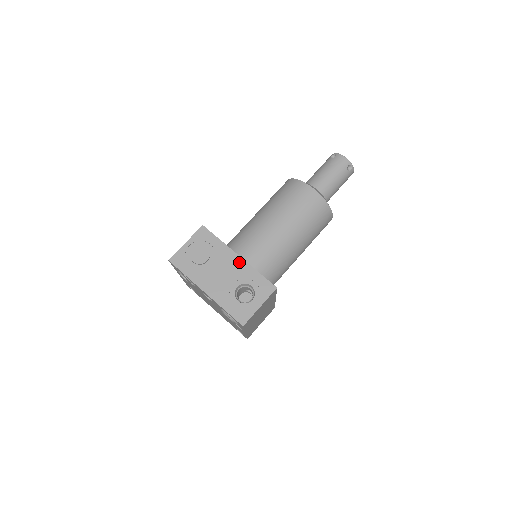
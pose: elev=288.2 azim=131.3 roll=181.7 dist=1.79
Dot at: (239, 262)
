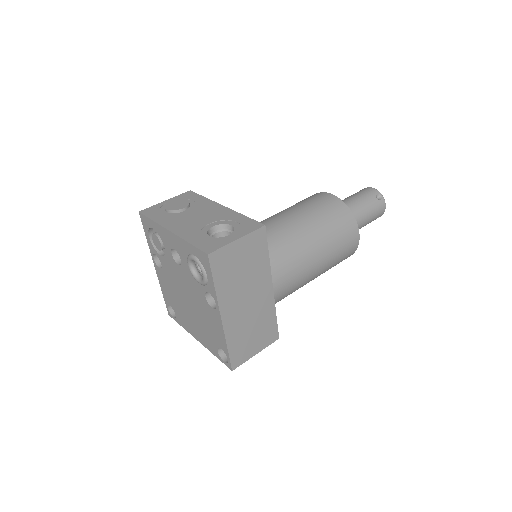
Dot at: (222, 210)
